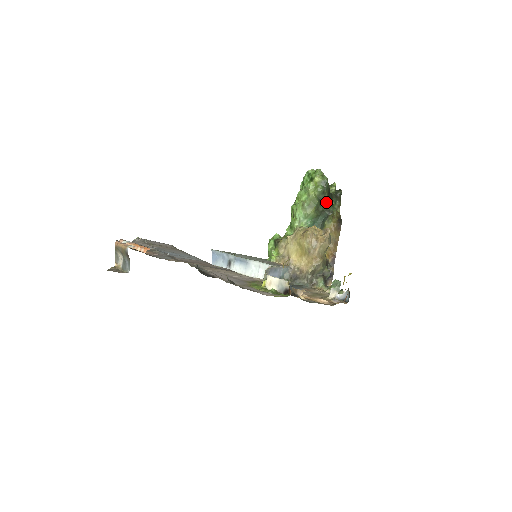
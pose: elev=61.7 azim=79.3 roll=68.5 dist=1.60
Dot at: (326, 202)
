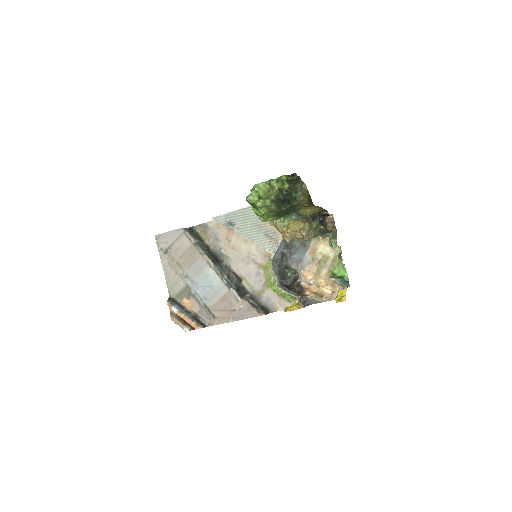
Dot at: (286, 209)
